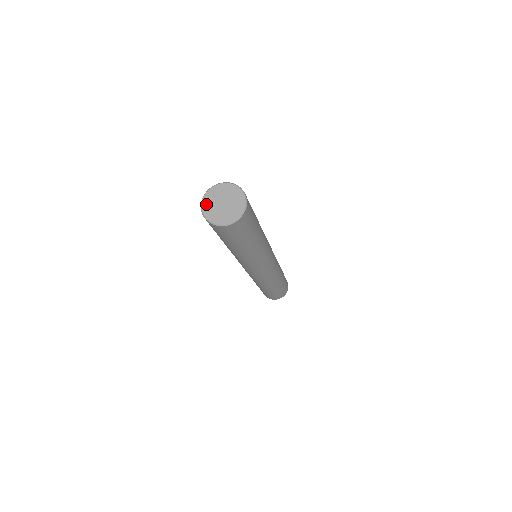
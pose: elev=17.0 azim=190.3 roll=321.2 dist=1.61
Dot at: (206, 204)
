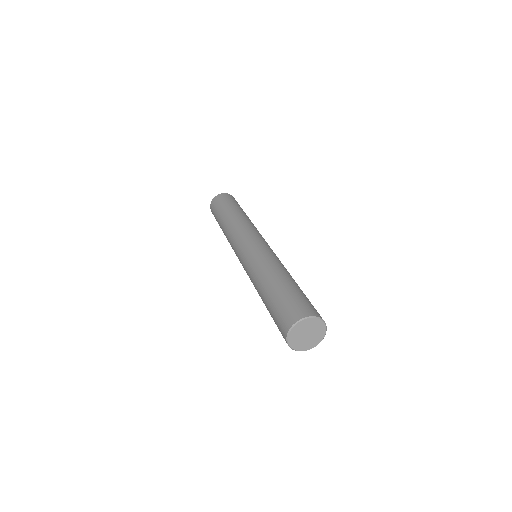
Dot at: (297, 328)
